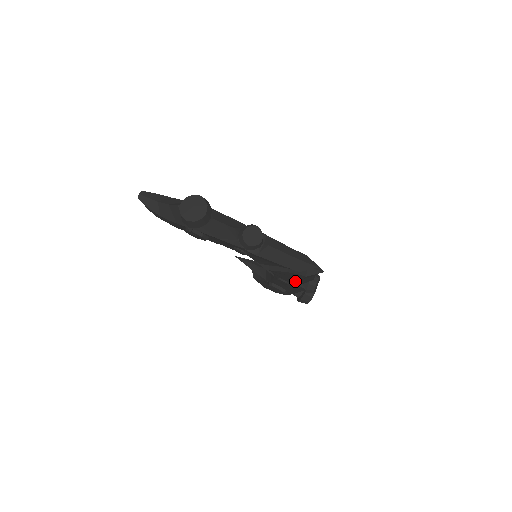
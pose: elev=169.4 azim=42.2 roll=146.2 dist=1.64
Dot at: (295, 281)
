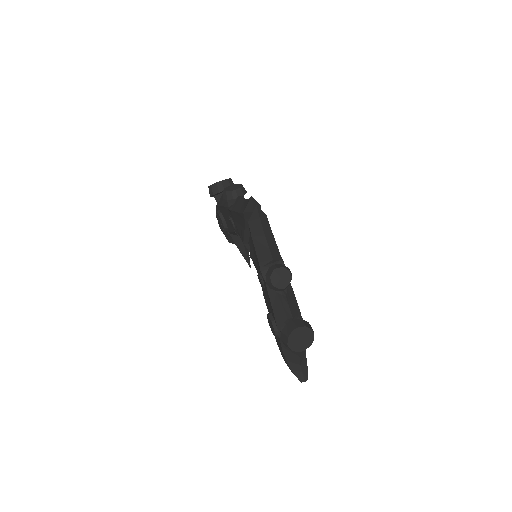
Dot at: (257, 258)
